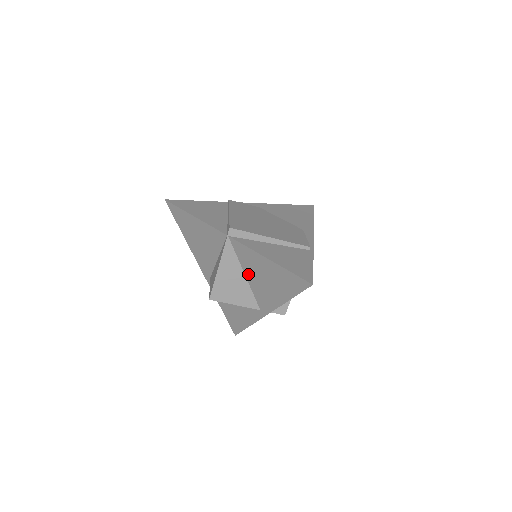
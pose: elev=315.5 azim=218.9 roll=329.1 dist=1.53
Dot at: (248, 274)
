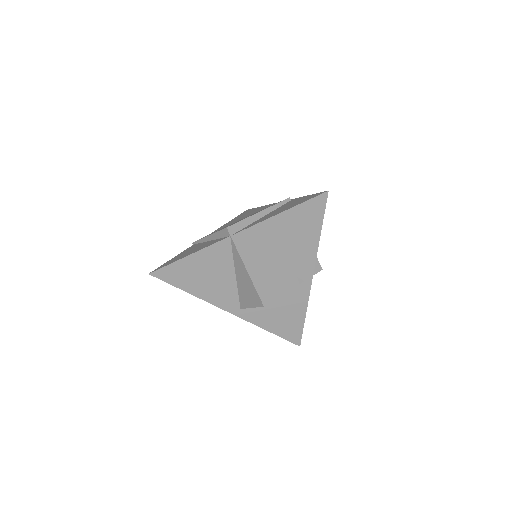
Dot at: (271, 255)
